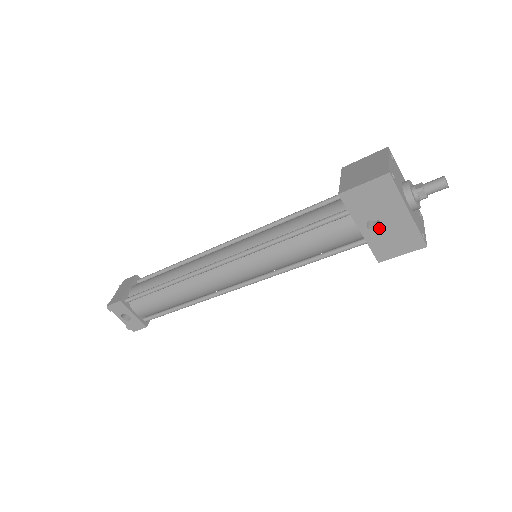
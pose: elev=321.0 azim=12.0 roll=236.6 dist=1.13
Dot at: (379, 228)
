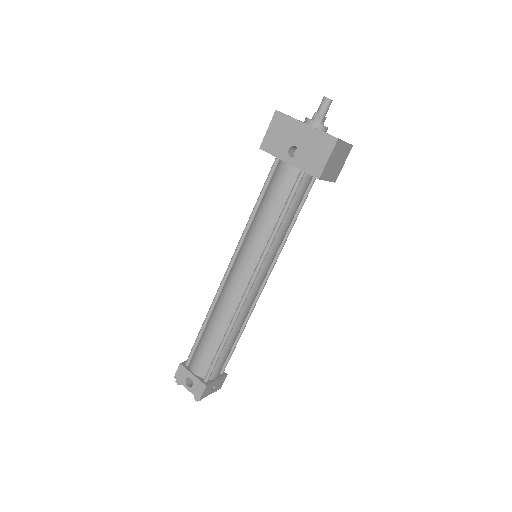
Dot at: (298, 151)
